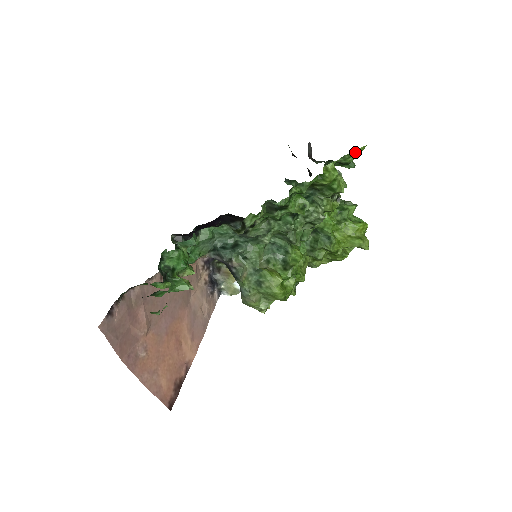
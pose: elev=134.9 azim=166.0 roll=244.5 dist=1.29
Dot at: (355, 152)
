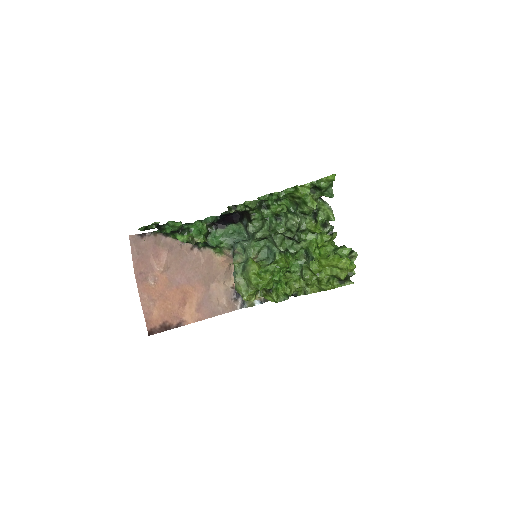
Dot at: (325, 178)
